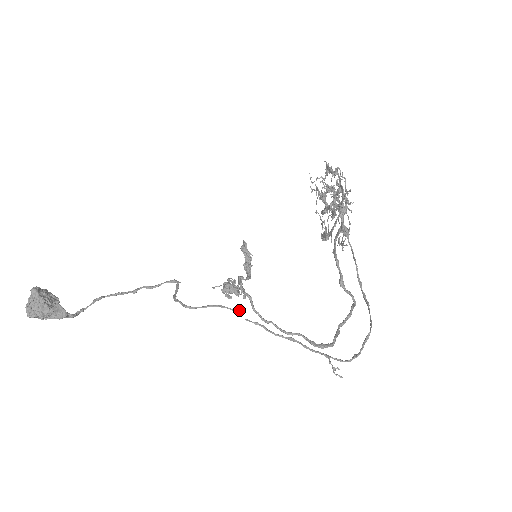
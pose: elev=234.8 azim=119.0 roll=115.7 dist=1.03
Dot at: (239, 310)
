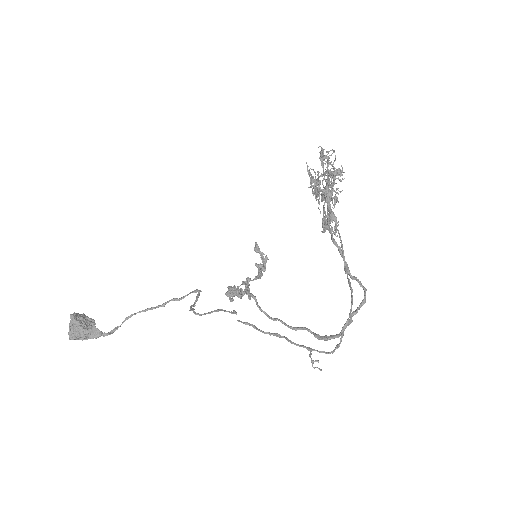
Dot at: (235, 312)
